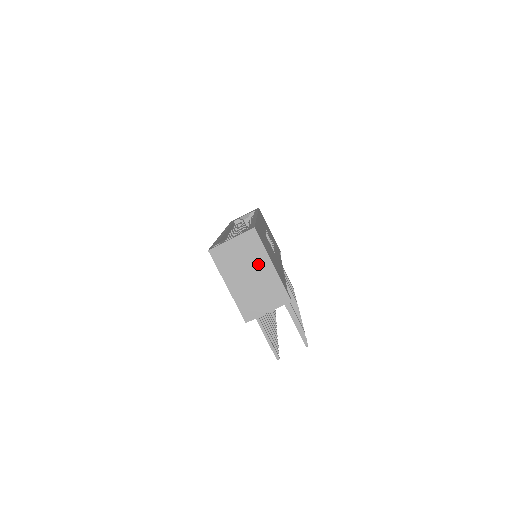
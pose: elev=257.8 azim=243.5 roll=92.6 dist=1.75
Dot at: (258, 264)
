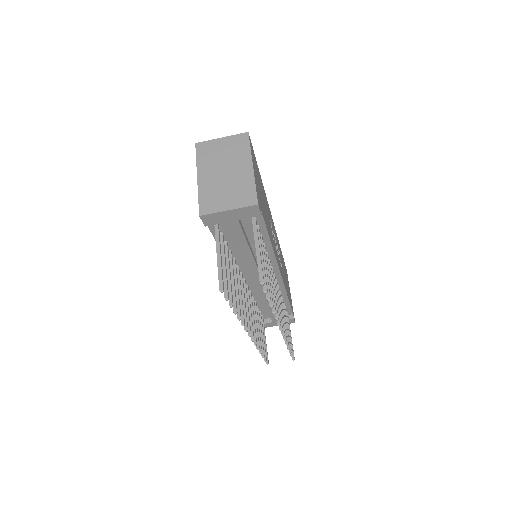
Dot at: (238, 163)
